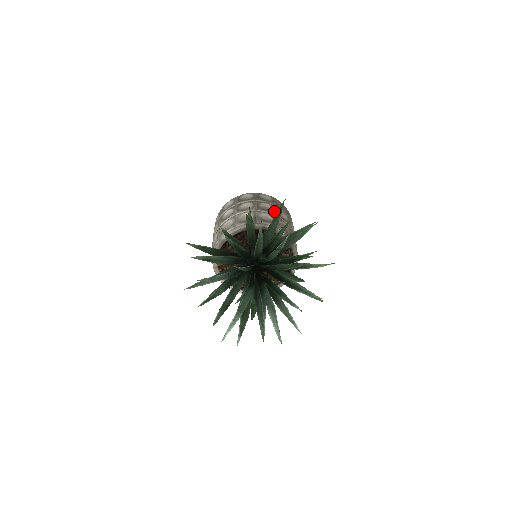
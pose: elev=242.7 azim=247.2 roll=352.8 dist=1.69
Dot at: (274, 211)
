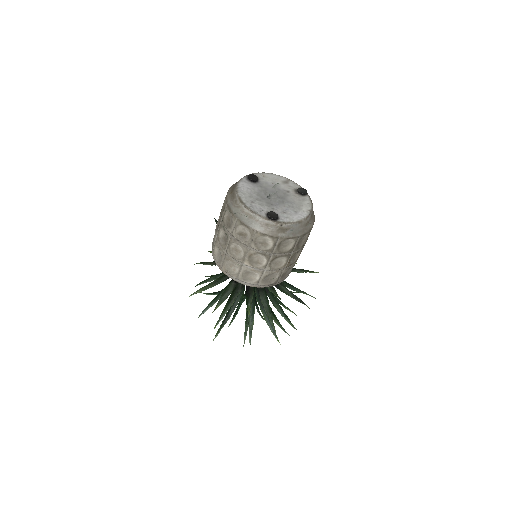
Dot at: occluded
